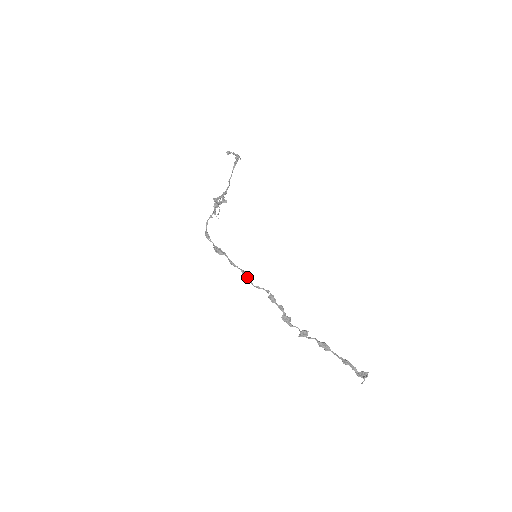
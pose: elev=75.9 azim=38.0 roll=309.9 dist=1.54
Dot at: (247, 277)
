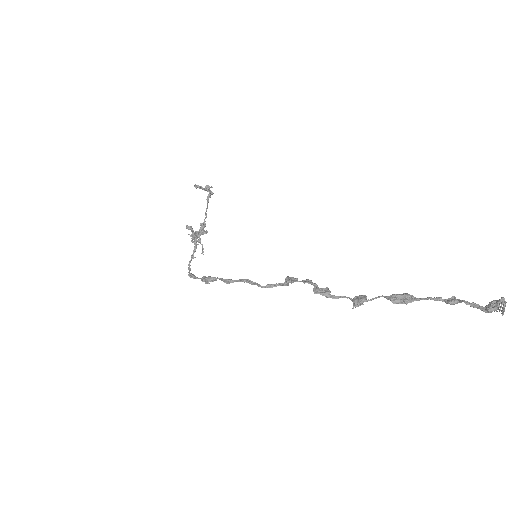
Dot at: (250, 281)
